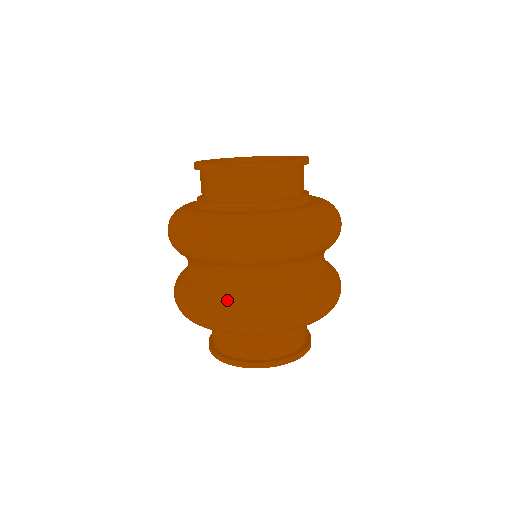
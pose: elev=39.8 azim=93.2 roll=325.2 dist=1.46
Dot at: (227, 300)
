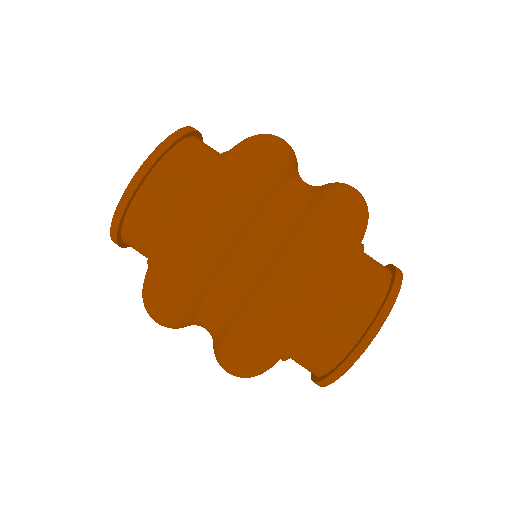
Dot at: (239, 322)
